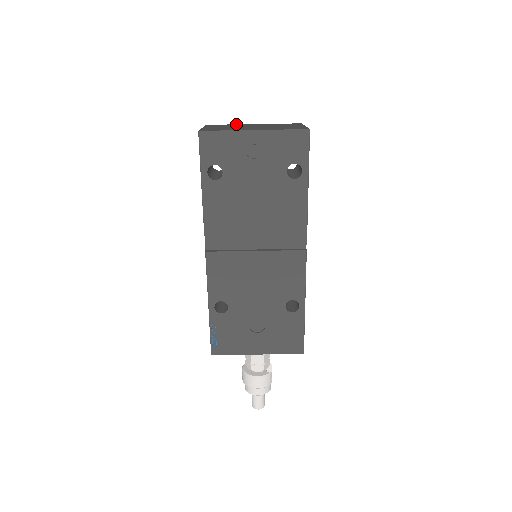
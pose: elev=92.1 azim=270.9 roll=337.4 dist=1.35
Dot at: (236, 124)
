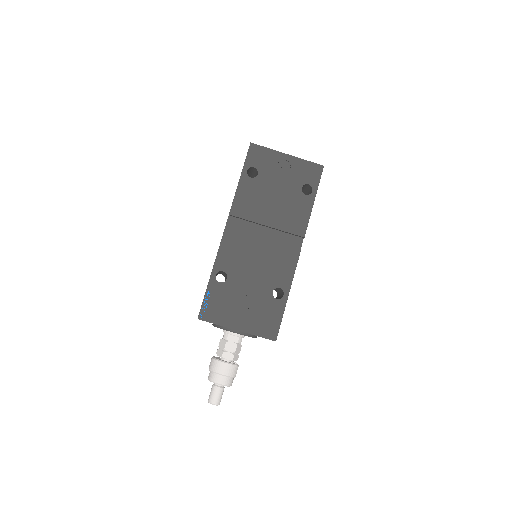
Dot at: occluded
